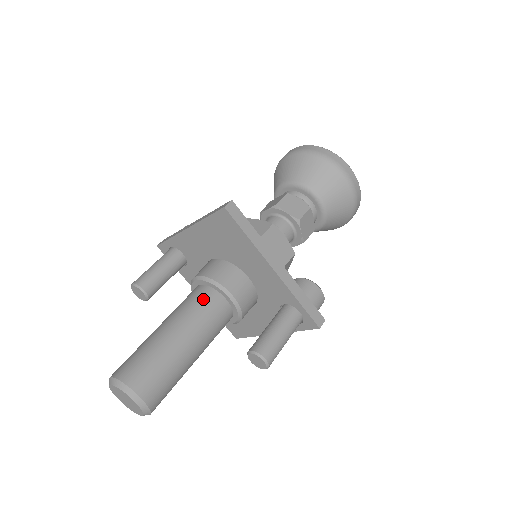
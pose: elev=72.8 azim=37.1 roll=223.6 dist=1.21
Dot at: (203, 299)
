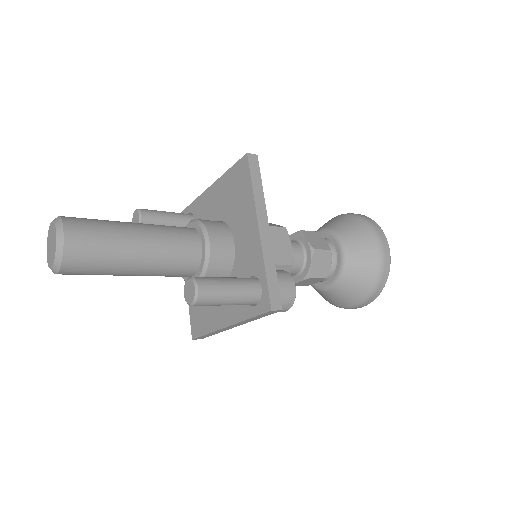
Dot at: (182, 229)
